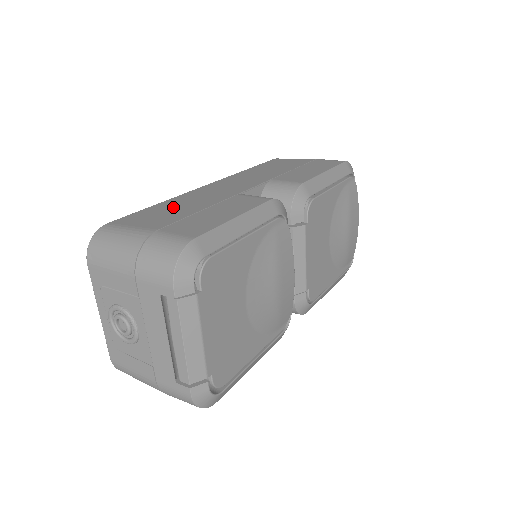
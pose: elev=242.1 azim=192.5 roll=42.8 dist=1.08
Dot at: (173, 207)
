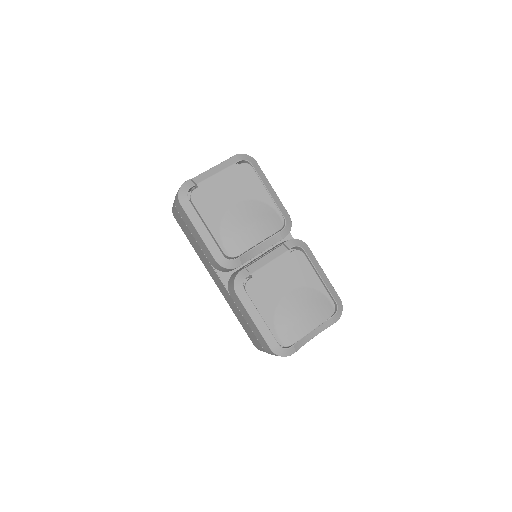
Dot at: occluded
